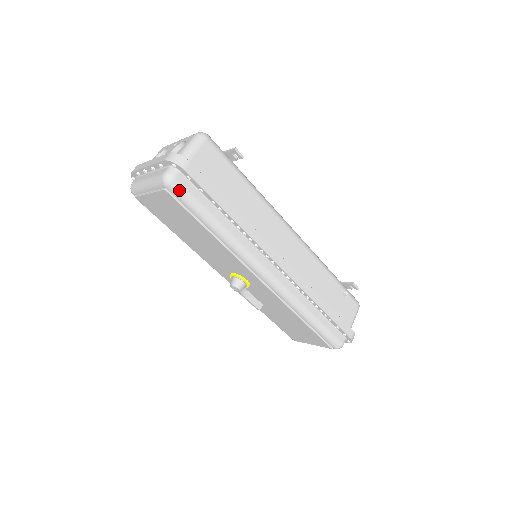
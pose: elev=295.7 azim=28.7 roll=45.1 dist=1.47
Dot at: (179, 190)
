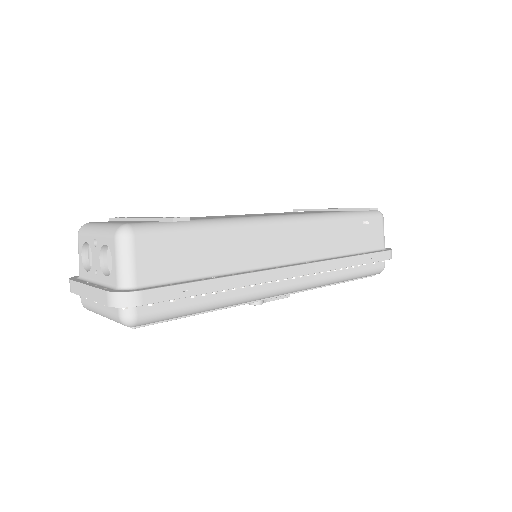
Dot at: (149, 320)
